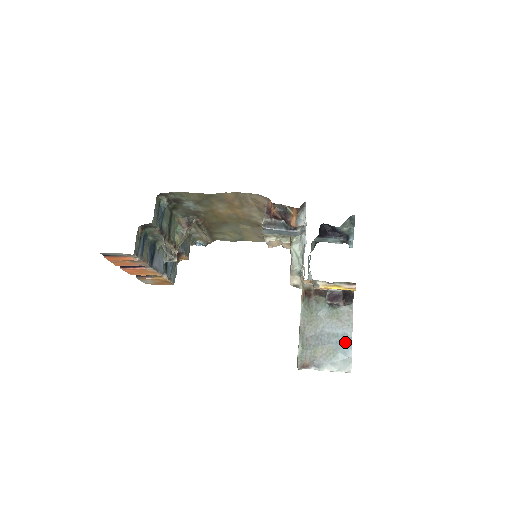
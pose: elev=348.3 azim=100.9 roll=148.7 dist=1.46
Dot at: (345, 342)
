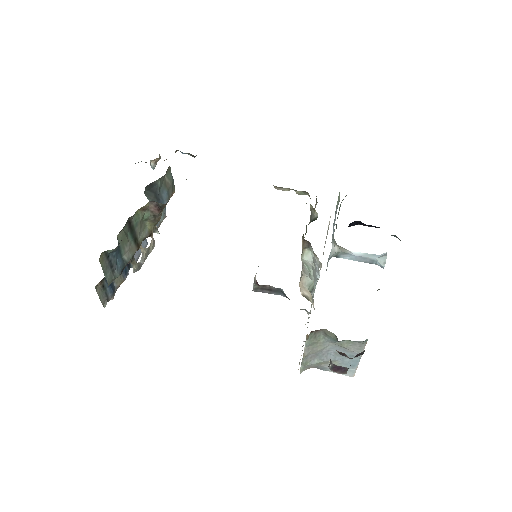
Dot at: (352, 361)
